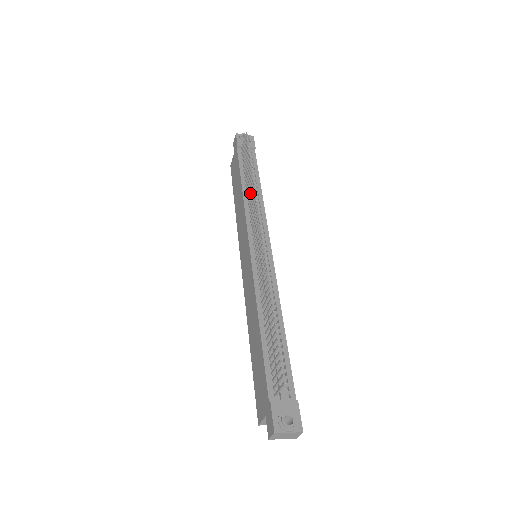
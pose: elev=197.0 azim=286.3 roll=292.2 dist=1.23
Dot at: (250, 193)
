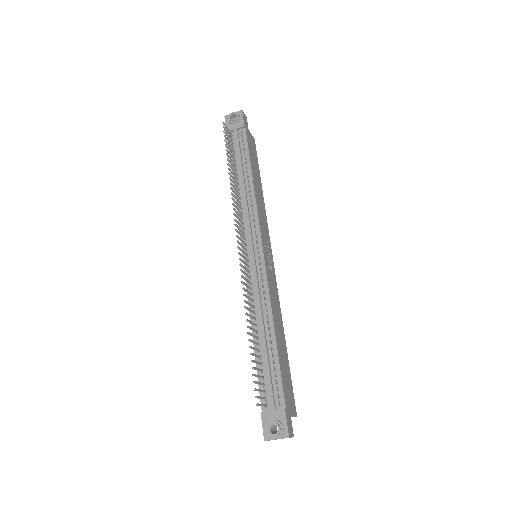
Dot at: (235, 194)
